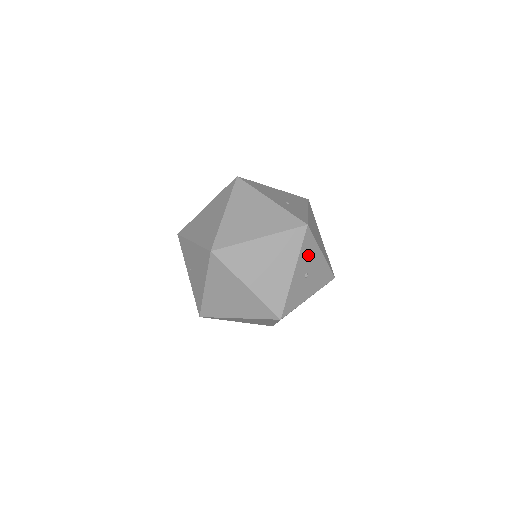
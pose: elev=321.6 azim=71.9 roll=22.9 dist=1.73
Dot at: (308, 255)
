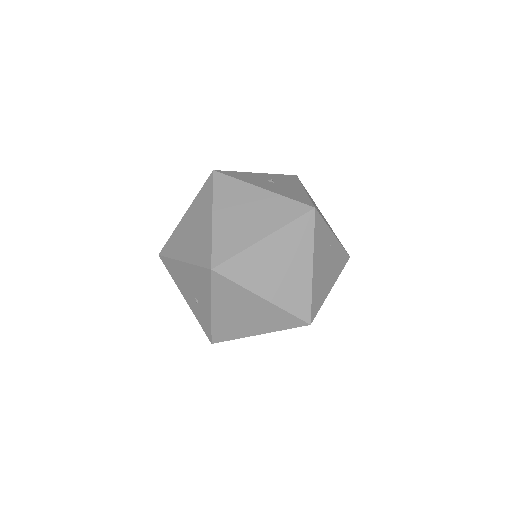
Dot at: (284, 180)
